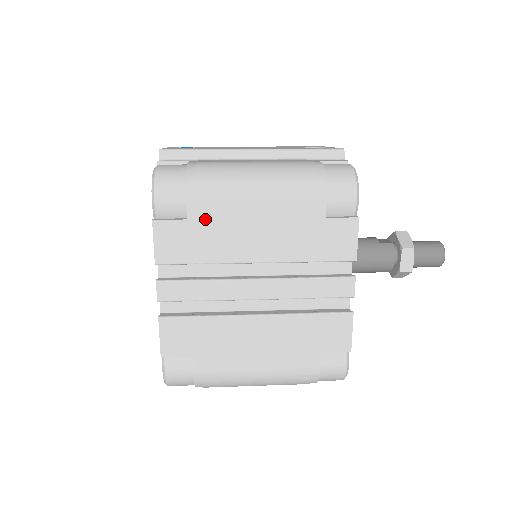
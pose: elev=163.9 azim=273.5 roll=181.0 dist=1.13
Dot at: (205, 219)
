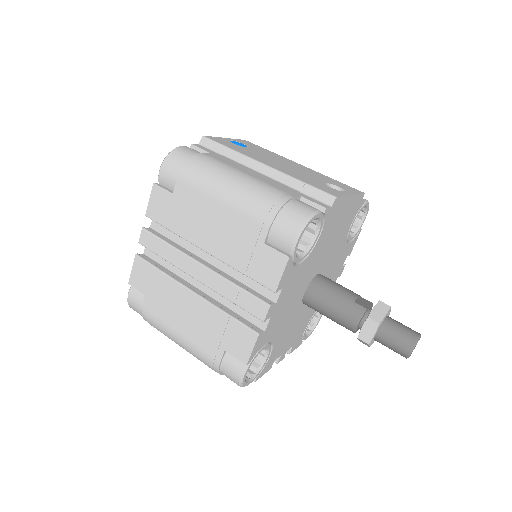
Dot at: (183, 199)
